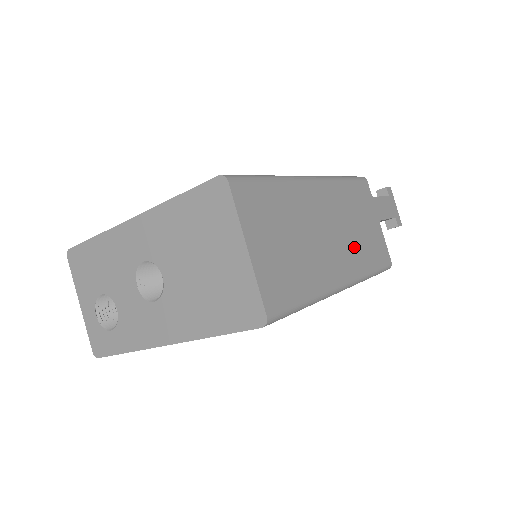
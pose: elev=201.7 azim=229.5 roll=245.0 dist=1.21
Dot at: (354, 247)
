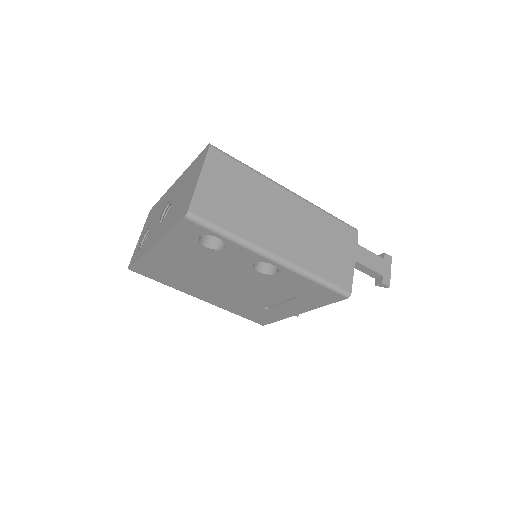
Dot at: (306, 249)
